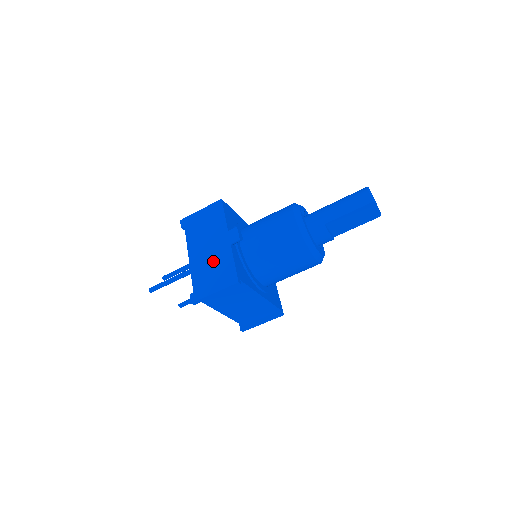
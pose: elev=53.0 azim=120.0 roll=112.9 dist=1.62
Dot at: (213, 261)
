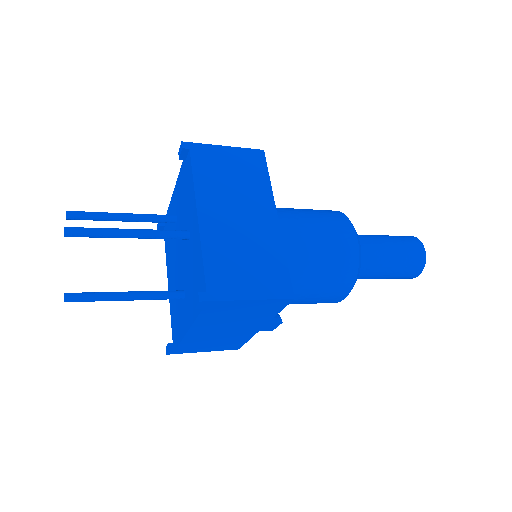
Dot at: (223, 338)
